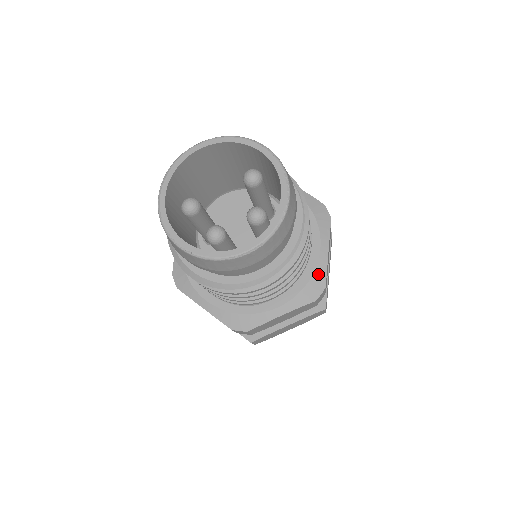
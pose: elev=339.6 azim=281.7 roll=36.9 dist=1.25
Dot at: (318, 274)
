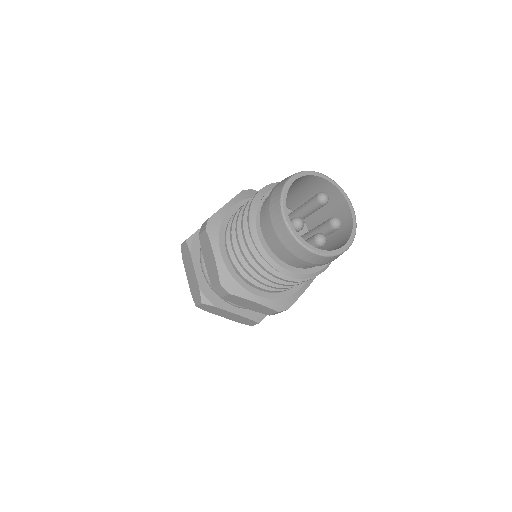
Dot at: occluded
